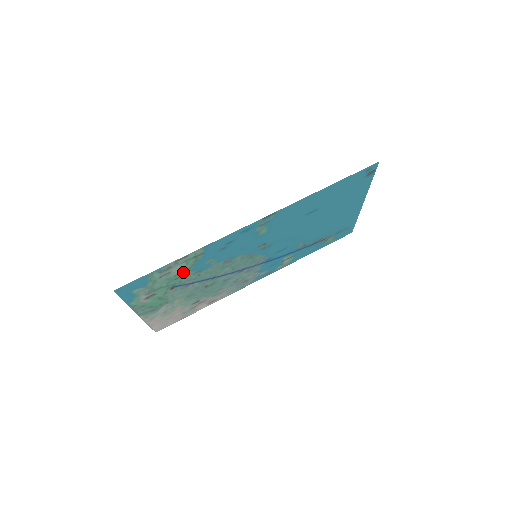
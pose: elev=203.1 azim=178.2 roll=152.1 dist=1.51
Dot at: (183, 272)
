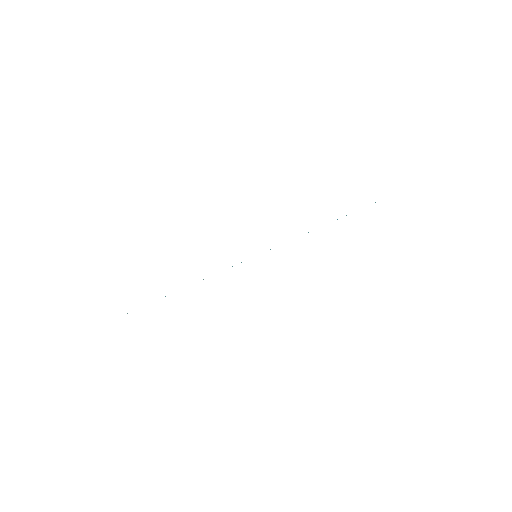
Dot at: occluded
